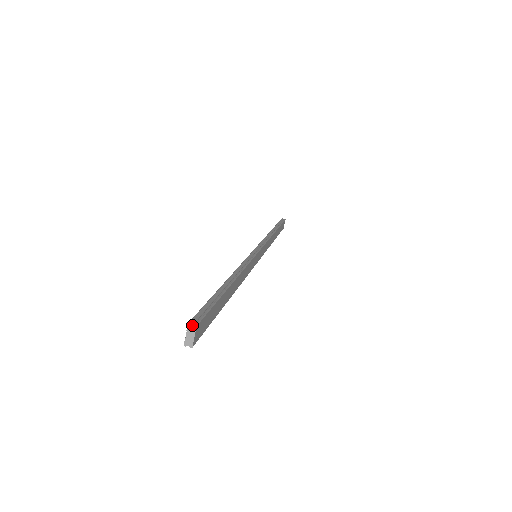
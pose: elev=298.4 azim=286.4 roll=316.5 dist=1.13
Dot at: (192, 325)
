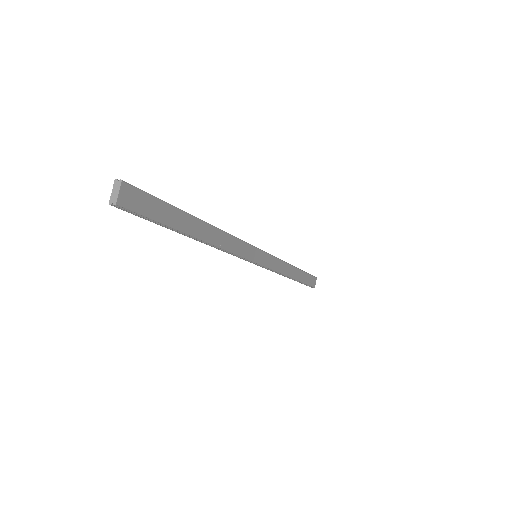
Dot at: (118, 180)
